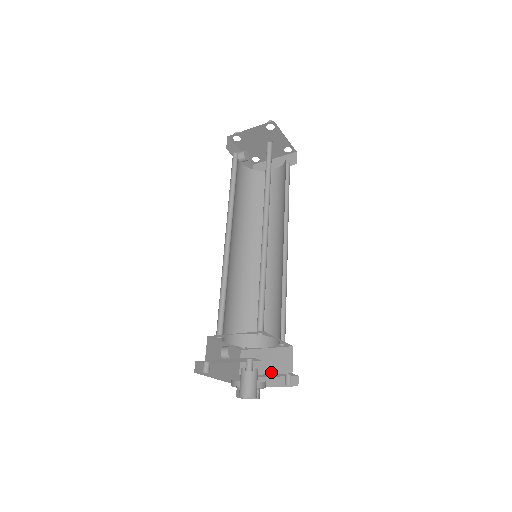
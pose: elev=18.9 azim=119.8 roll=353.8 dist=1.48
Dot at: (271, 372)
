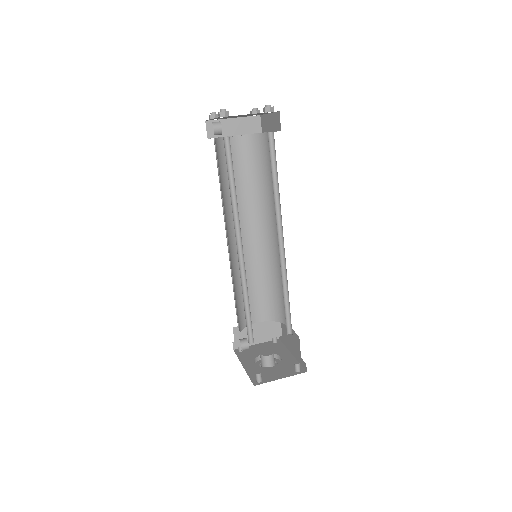
Dot at: (264, 339)
